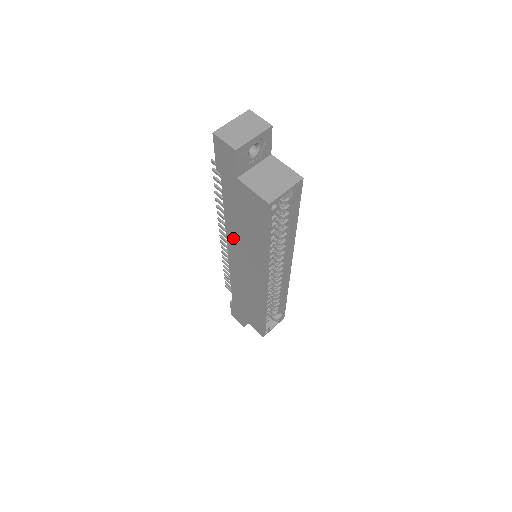
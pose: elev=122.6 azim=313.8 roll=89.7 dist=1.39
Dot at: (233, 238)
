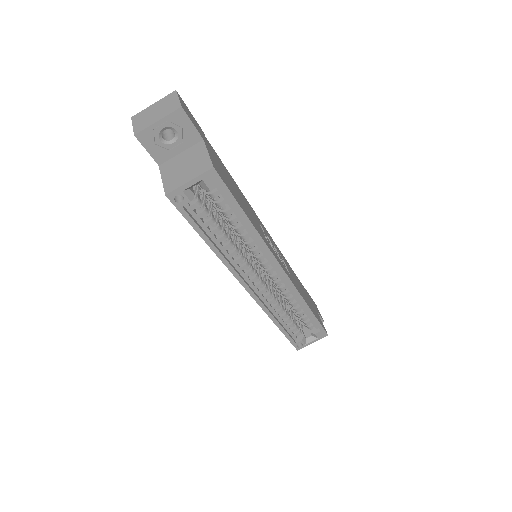
Dot at: occluded
